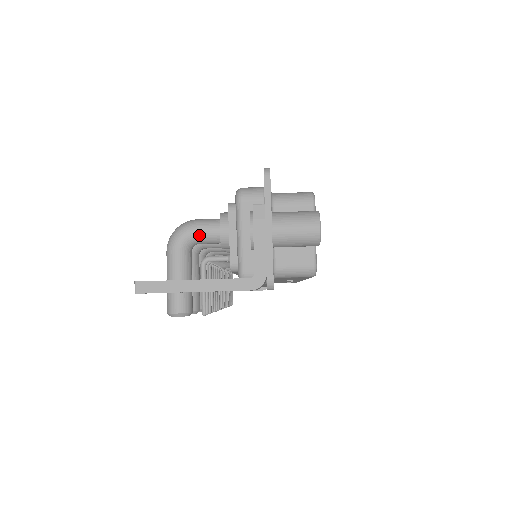
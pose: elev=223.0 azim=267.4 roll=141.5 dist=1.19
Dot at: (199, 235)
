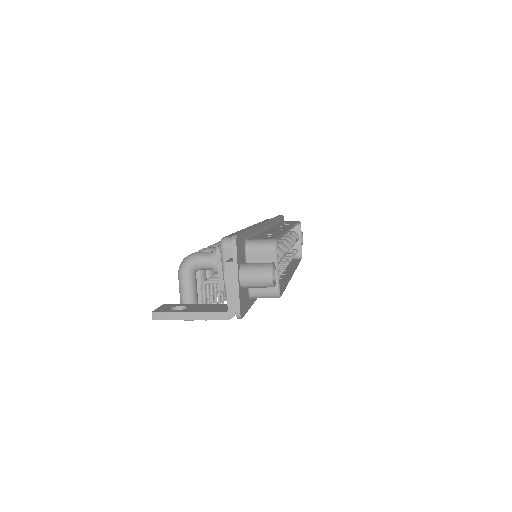
Dot at: (199, 266)
